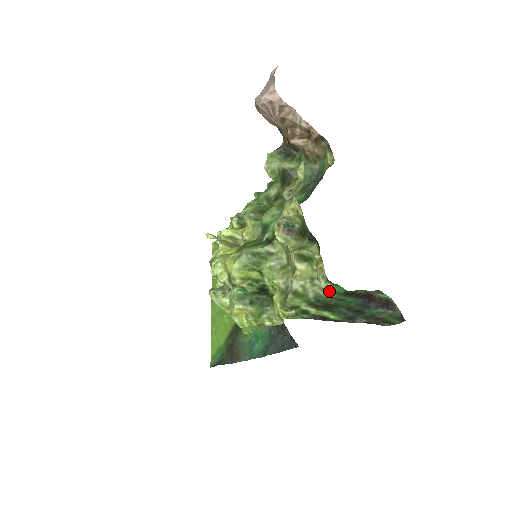
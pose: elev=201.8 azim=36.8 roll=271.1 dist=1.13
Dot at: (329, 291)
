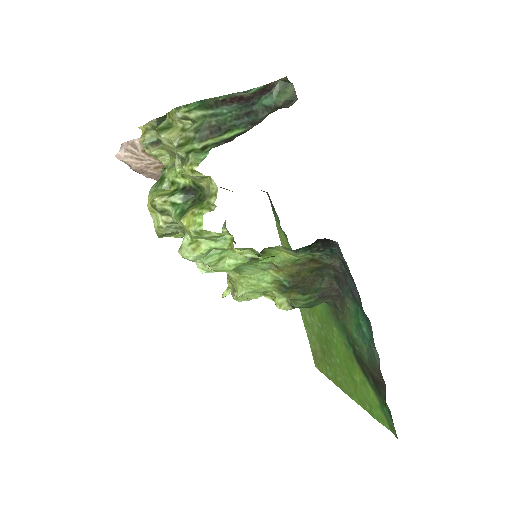
Dot at: (191, 114)
